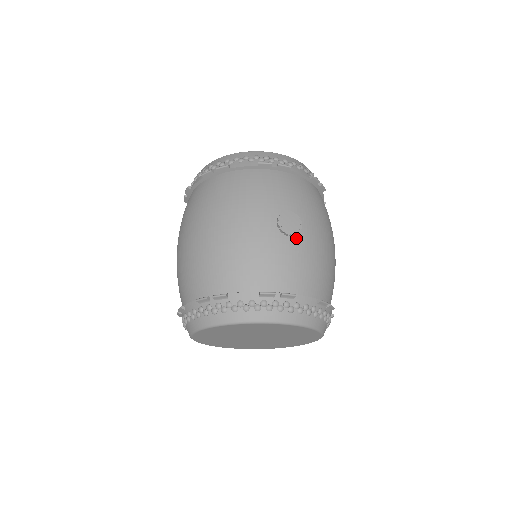
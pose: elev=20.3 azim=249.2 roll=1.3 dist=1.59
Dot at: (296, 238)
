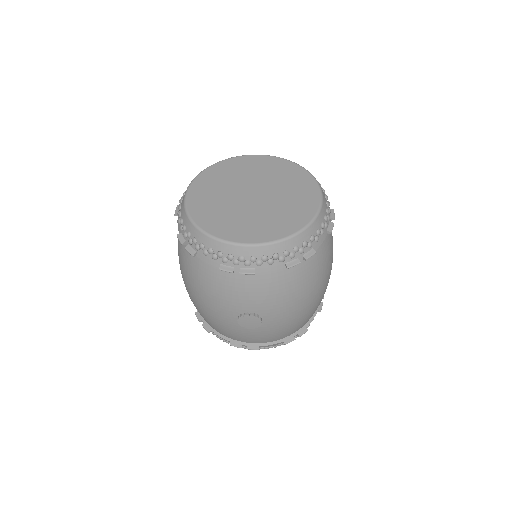
Dot at: occluded
